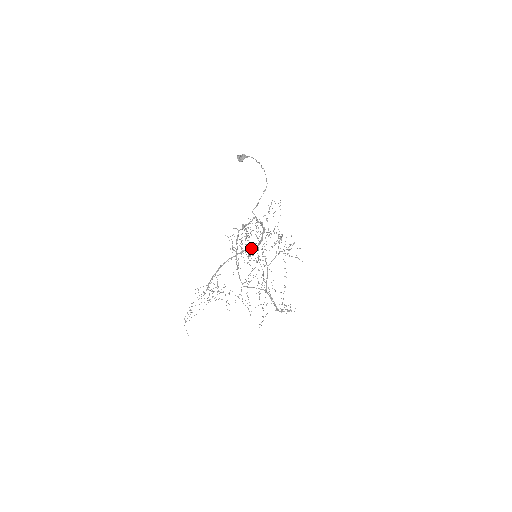
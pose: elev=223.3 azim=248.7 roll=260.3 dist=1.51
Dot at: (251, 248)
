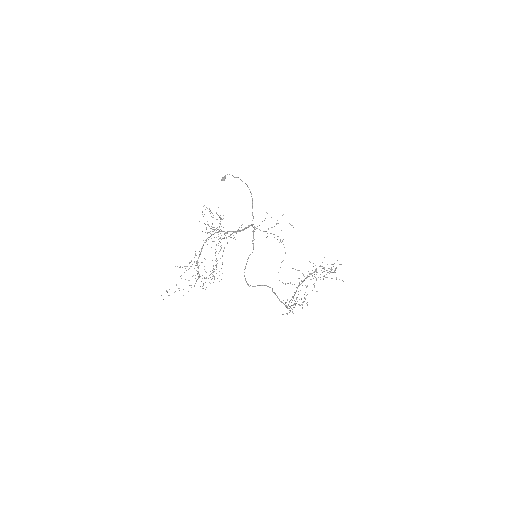
Dot at: (227, 232)
